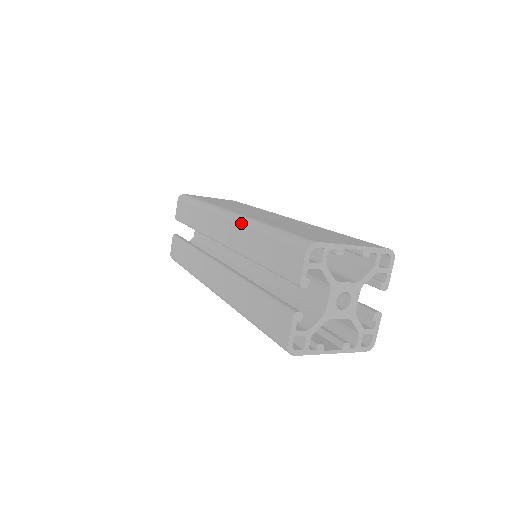
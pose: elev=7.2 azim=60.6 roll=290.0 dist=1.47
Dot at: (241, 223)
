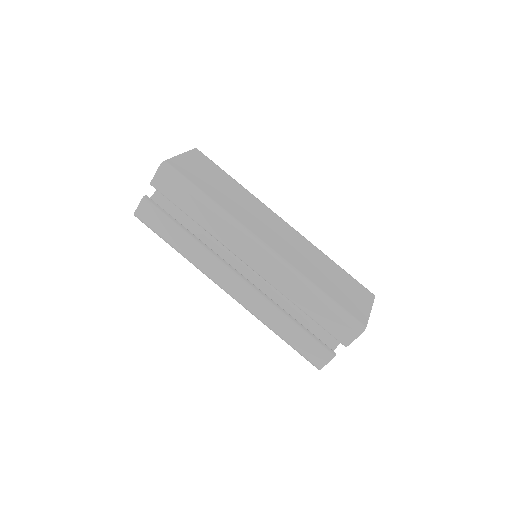
Dot at: (287, 272)
